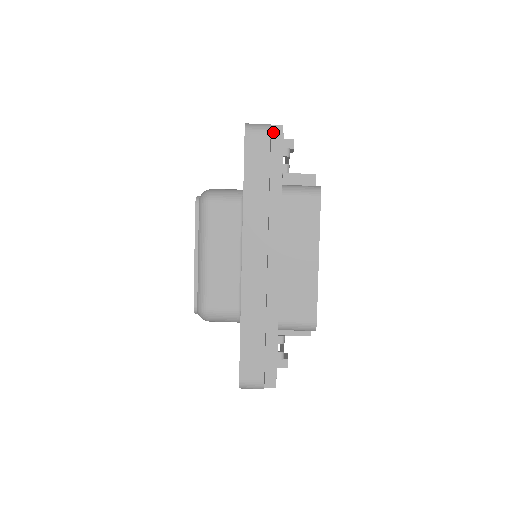
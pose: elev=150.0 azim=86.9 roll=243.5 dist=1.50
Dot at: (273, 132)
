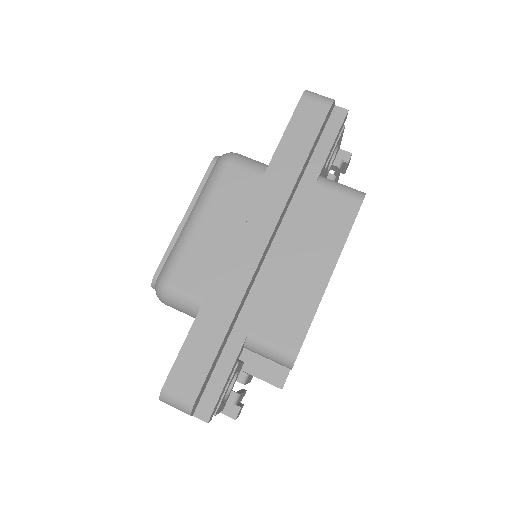
Dot at: (334, 113)
